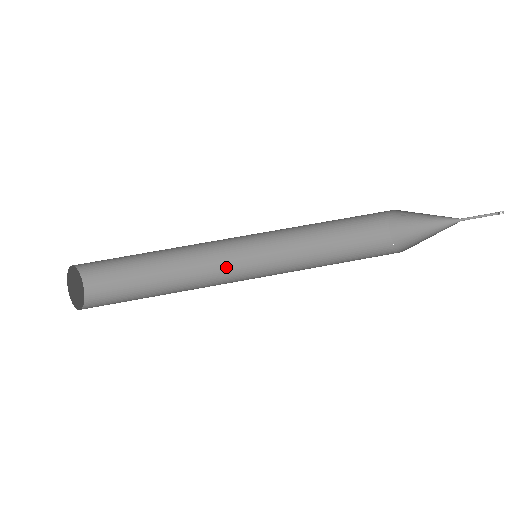
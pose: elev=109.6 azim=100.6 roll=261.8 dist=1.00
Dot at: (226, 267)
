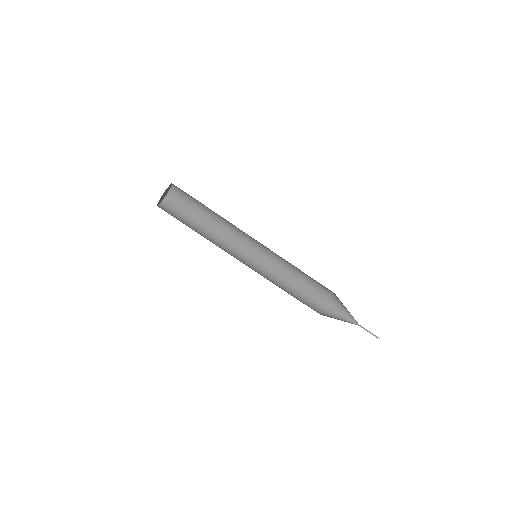
Dot at: (239, 246)
